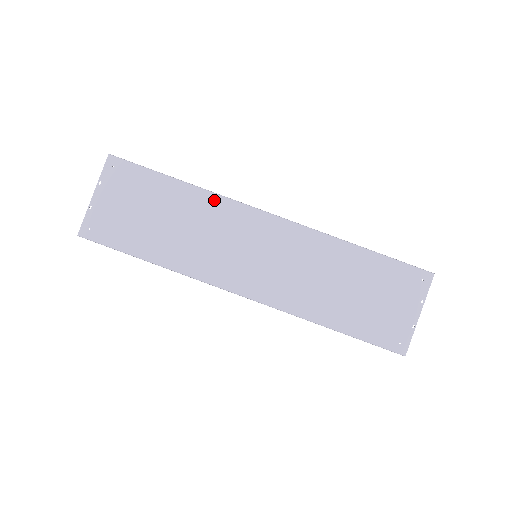
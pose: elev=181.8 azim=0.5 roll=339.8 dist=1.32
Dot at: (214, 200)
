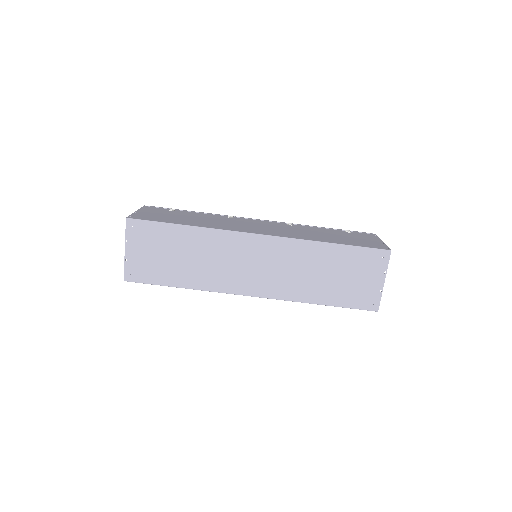
Dot at: (214, 234)
